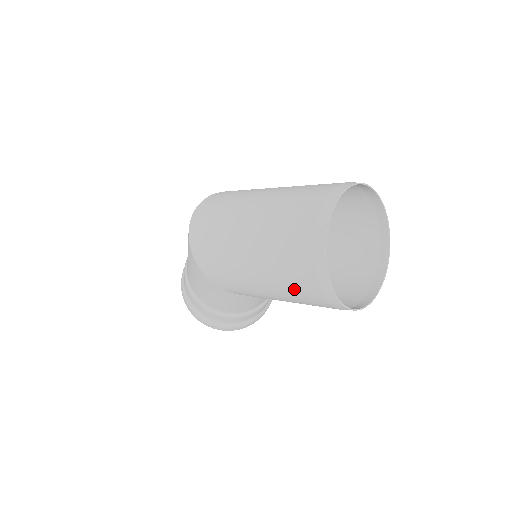
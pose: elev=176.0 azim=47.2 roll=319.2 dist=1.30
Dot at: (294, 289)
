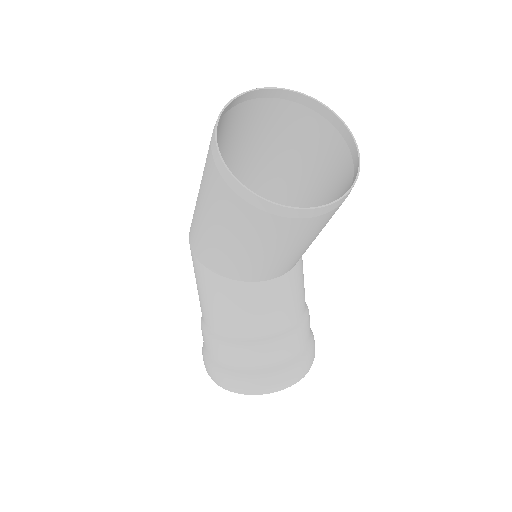
Dot at: (207, 181)
